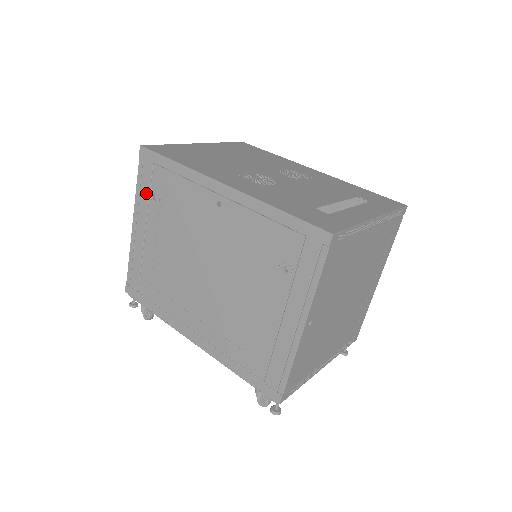
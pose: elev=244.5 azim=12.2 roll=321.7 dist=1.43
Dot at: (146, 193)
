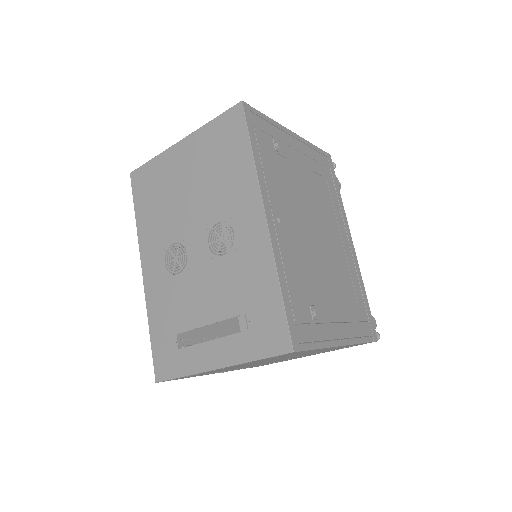
Dot at: occluded
